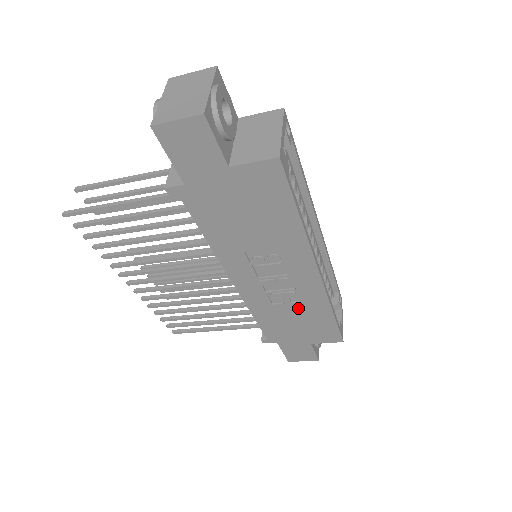
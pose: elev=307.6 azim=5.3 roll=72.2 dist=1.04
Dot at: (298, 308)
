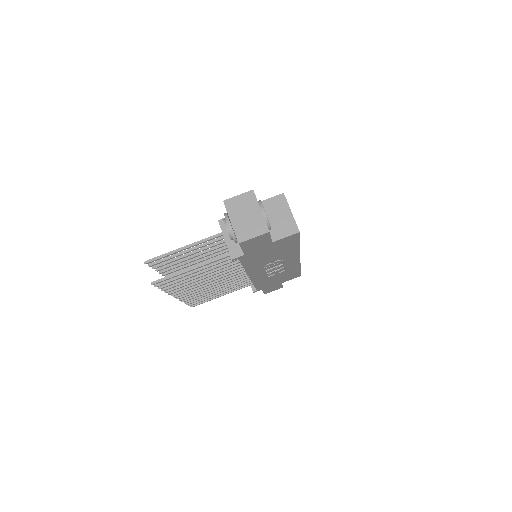
Dot at: (282, 273)
